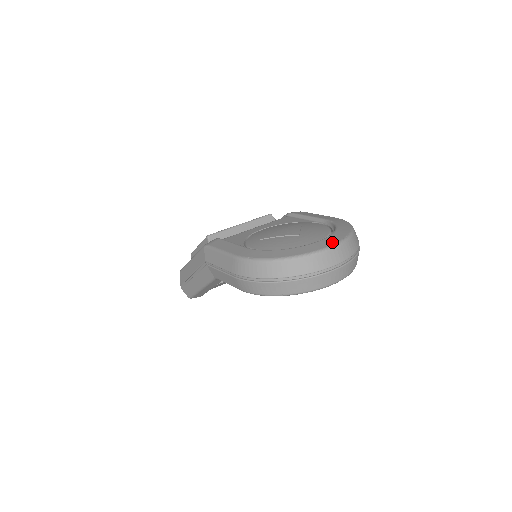
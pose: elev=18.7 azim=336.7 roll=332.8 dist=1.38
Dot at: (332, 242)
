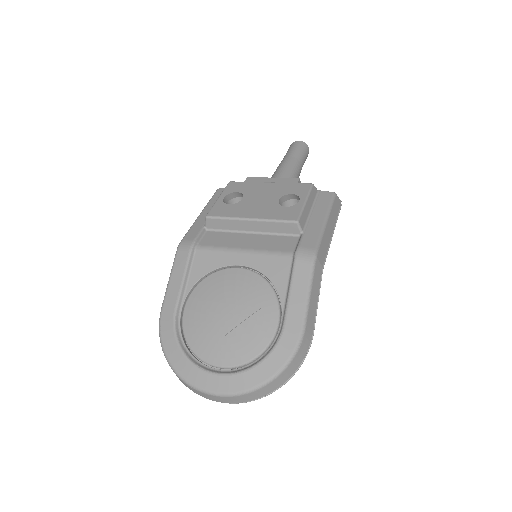
Dot at: (219, 388)
